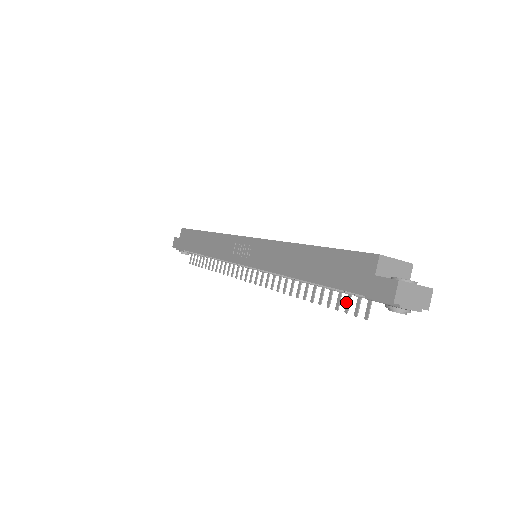
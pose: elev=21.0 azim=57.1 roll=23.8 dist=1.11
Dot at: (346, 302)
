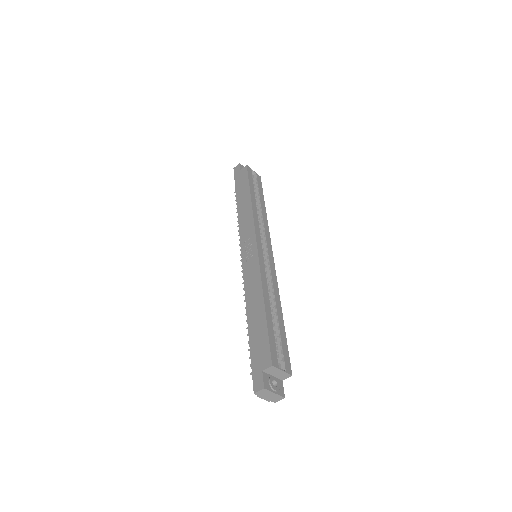
Dot at: occluded
